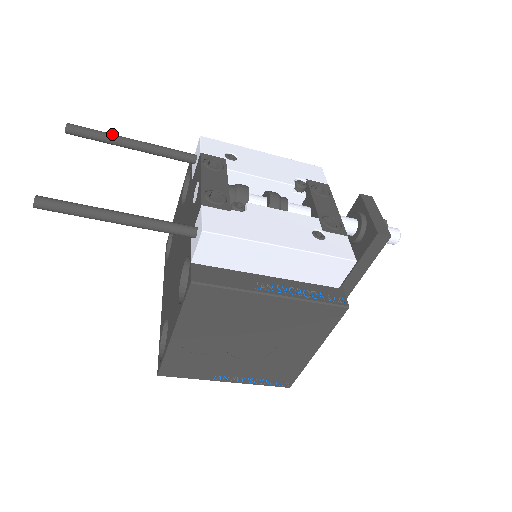
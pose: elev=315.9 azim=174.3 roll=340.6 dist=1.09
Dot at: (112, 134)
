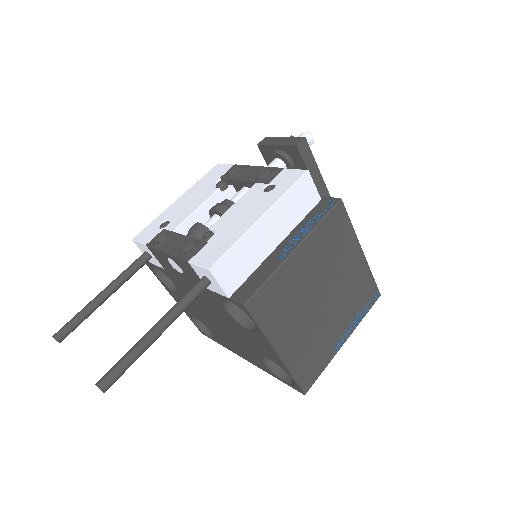
Dot at: (85, 306)
